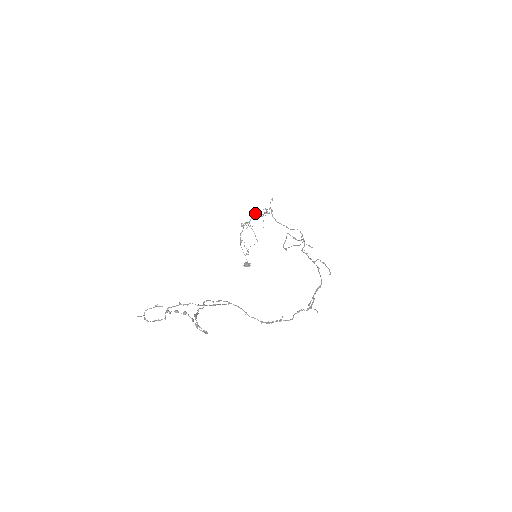
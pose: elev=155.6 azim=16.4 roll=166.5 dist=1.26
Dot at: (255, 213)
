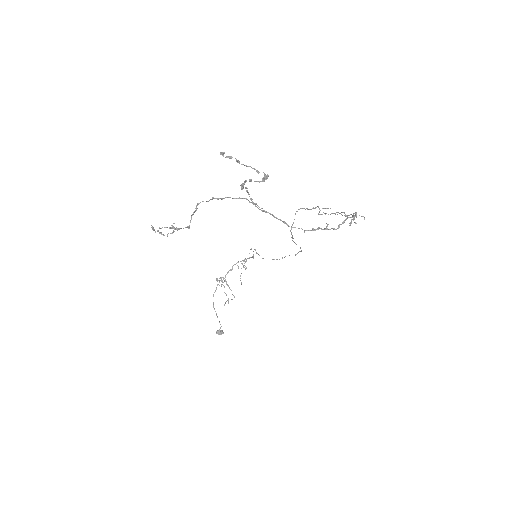
Dot at: (232, 266)
